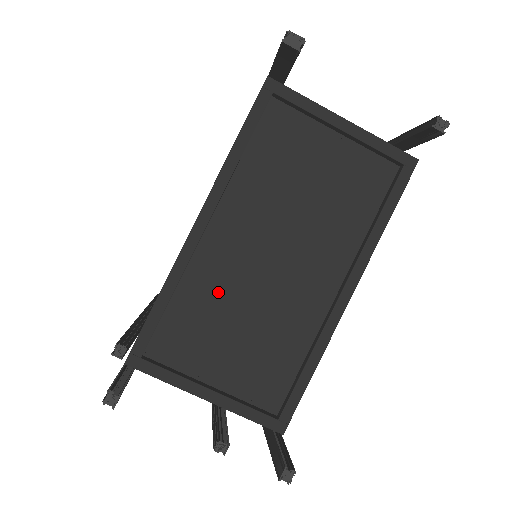
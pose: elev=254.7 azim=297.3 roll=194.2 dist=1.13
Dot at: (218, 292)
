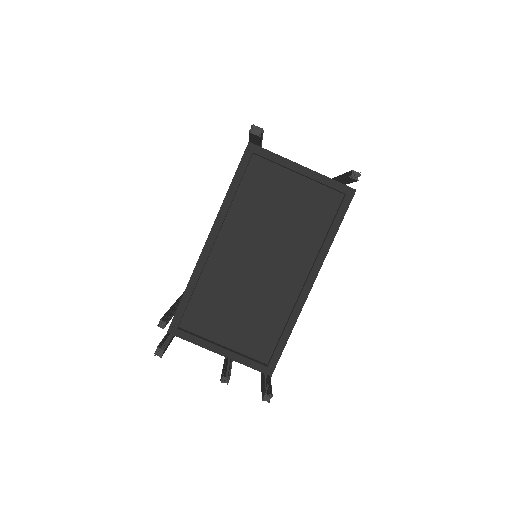
Dot at: (225, 285)
